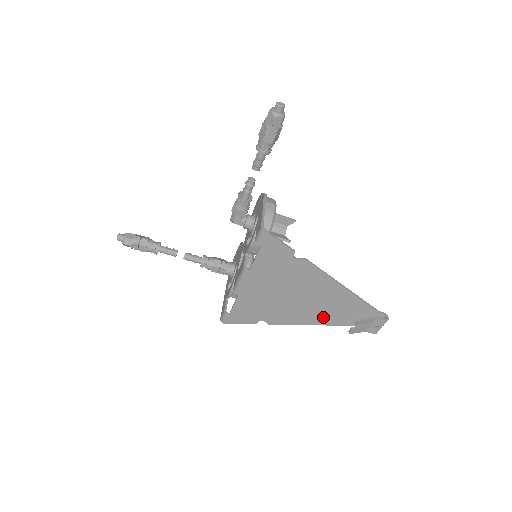
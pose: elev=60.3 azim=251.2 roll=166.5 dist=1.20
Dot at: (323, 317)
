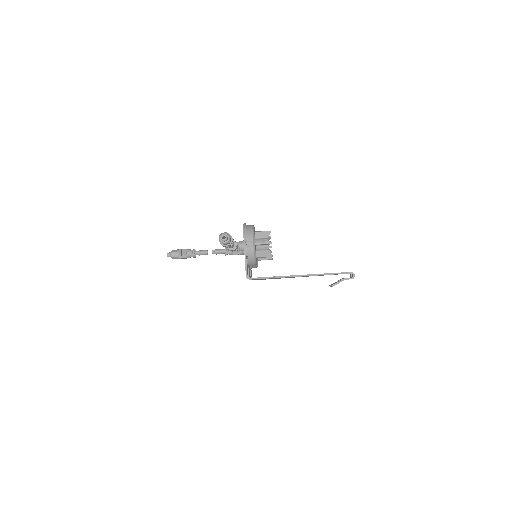
Dot at: occluded
